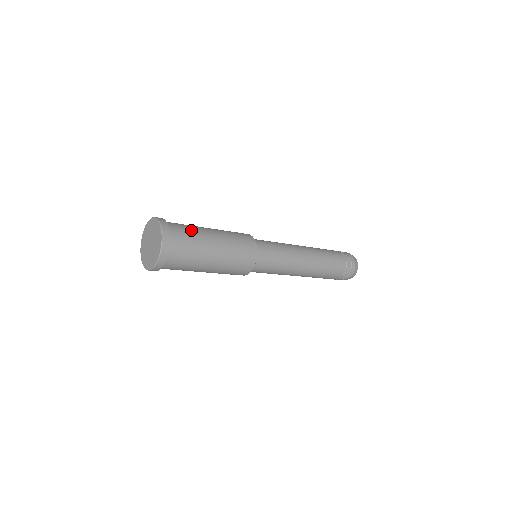
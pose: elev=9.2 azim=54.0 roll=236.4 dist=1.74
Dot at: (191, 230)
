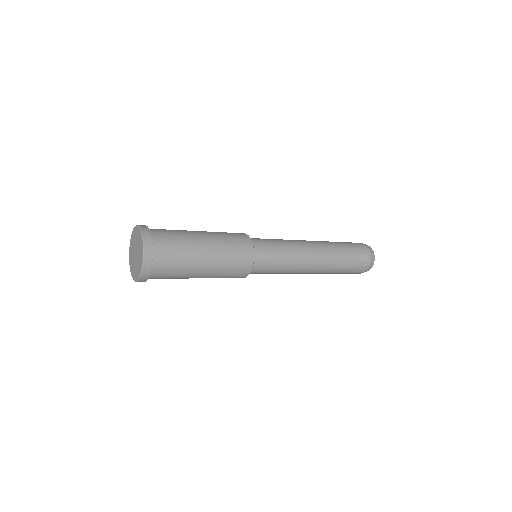
Dot at: (173, 230)
